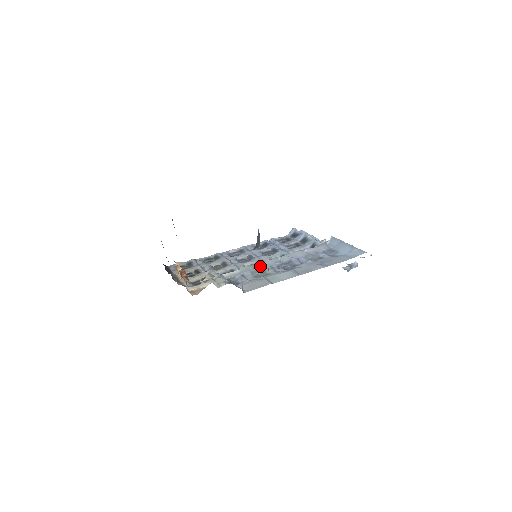
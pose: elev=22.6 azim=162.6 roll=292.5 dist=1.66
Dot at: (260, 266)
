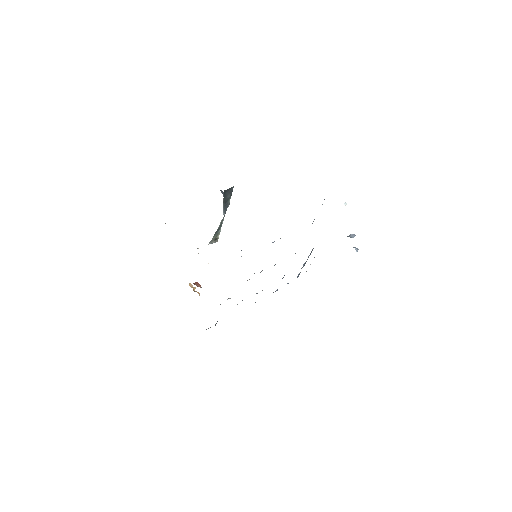
Dot at: occluded
